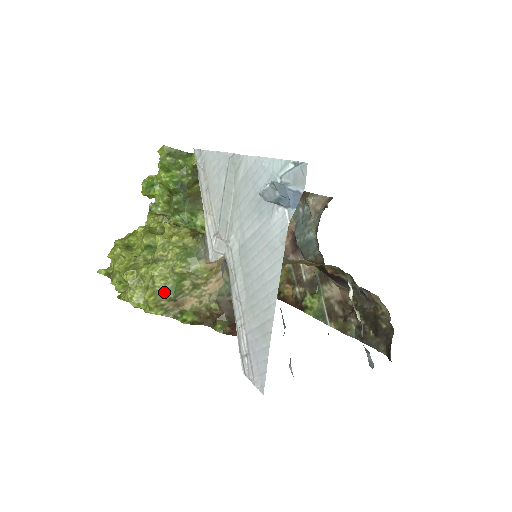
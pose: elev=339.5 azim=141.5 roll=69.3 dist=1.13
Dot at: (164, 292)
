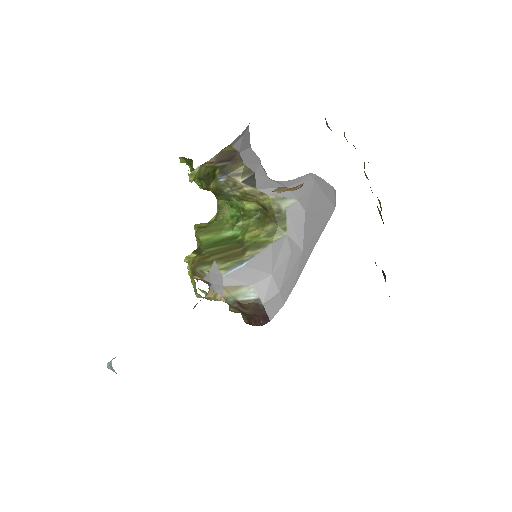
Dot at: occluded
